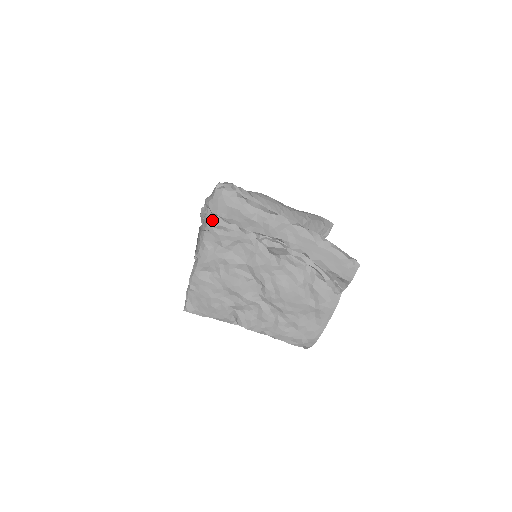
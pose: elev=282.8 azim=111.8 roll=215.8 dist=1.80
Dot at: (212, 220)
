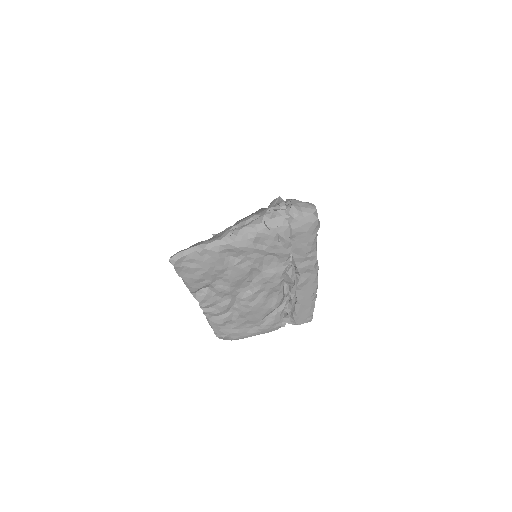
Dot at: (284, 228)
